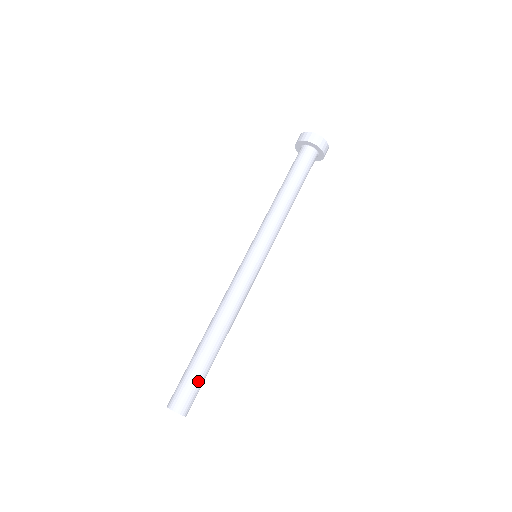
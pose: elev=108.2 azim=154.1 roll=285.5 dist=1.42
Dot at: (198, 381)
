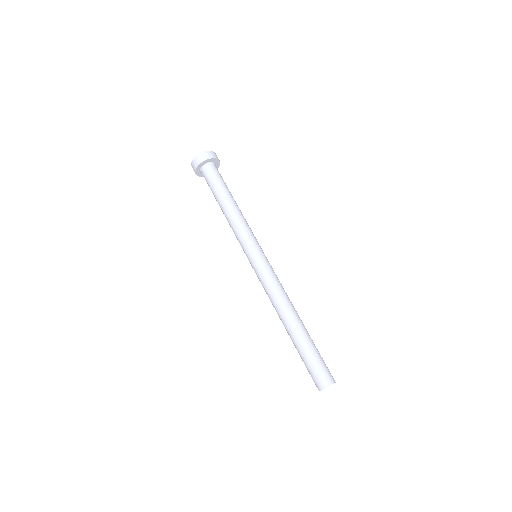
Dot at: (320, 355)
